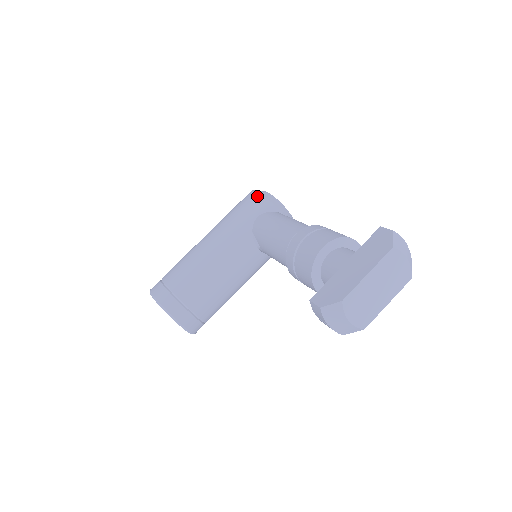
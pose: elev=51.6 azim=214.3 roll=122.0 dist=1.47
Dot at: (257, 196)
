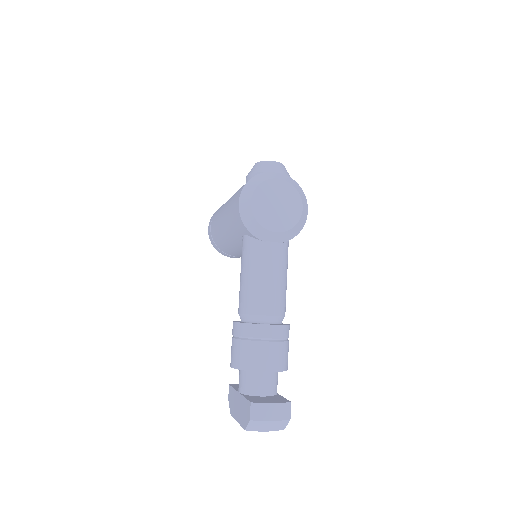
Dot at: (238, 215)
